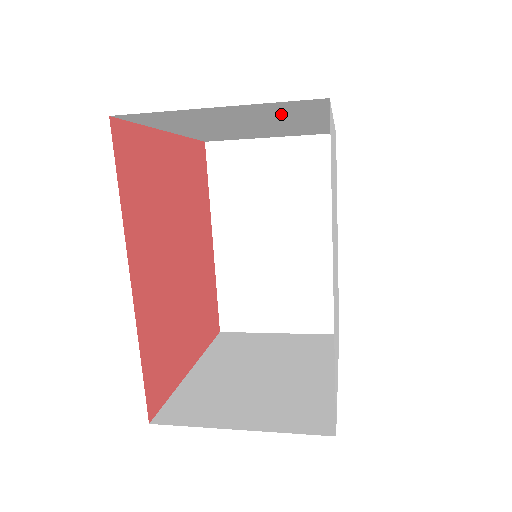
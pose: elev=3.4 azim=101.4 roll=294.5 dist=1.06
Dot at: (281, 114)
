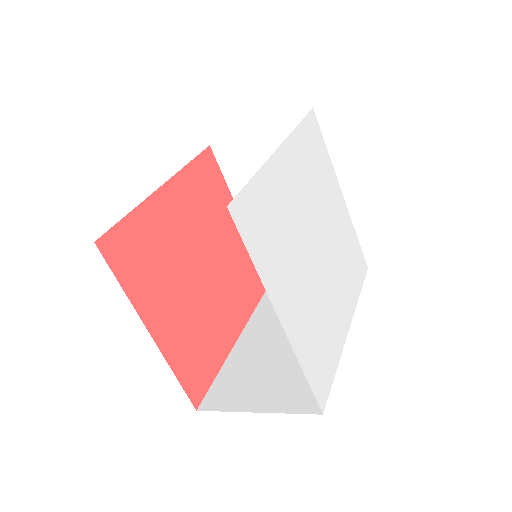
Dot at: occluded
